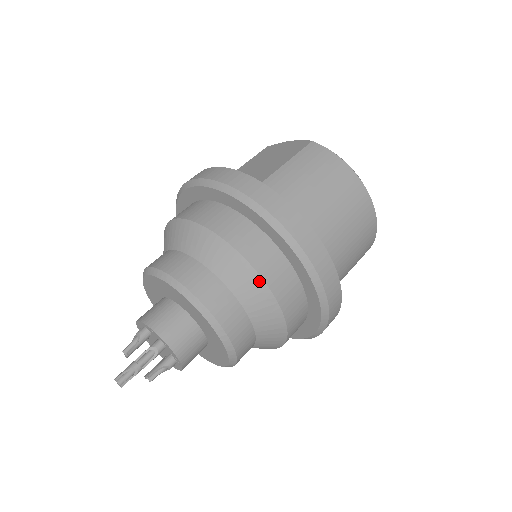
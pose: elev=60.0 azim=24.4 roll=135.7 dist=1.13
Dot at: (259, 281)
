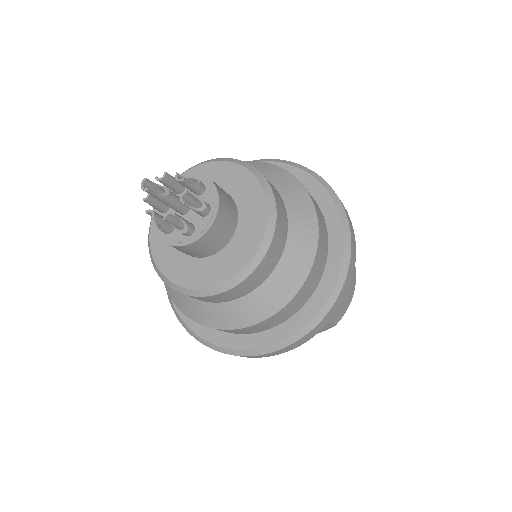
Dot at: (298, 183)
